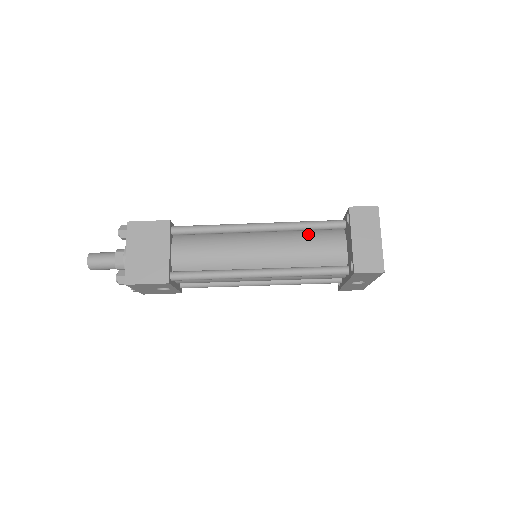
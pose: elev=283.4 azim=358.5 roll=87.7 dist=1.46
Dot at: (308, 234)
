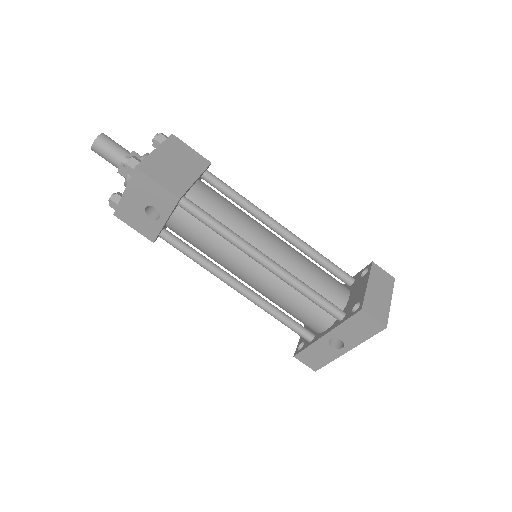
Dot at: occluded
